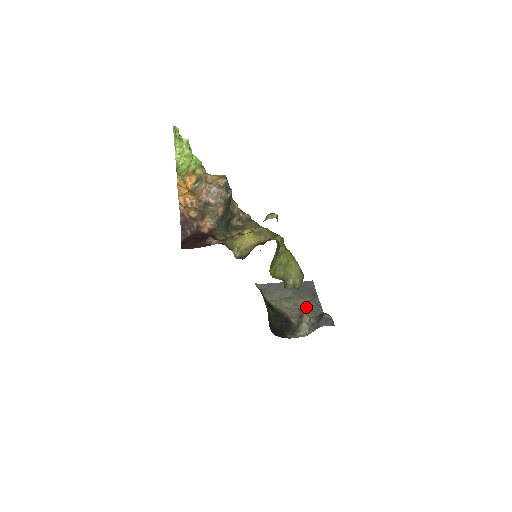
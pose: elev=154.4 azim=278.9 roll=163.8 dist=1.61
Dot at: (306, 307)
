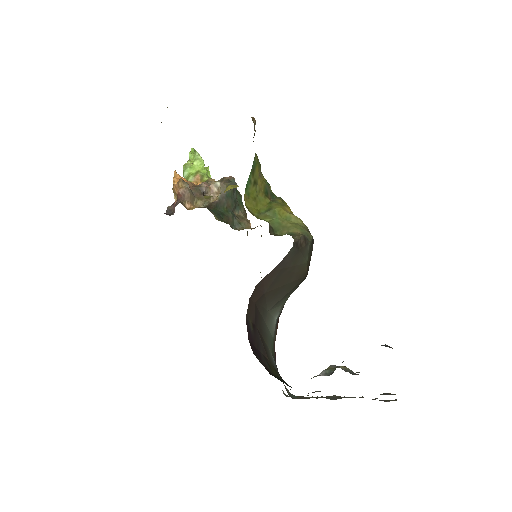
Dot at: occluded
